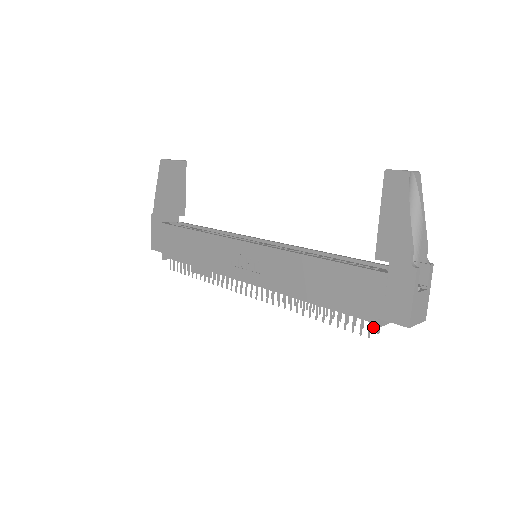
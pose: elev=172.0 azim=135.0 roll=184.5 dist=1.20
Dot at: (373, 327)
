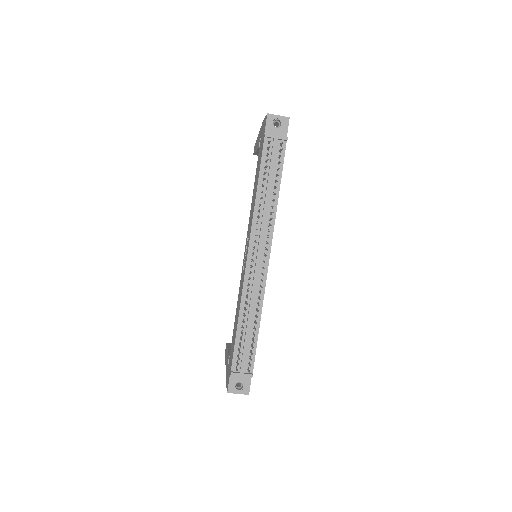
Dot at: (265, 136)
